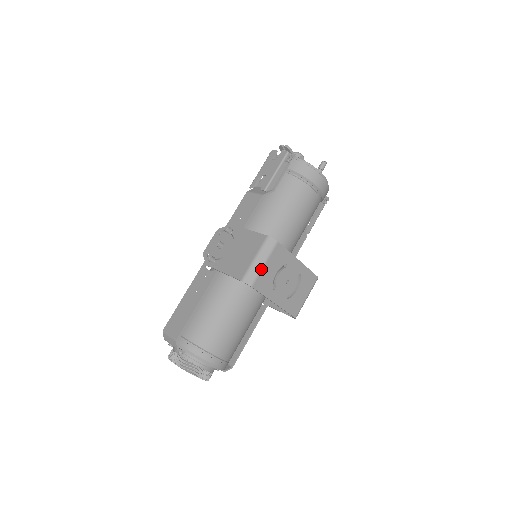
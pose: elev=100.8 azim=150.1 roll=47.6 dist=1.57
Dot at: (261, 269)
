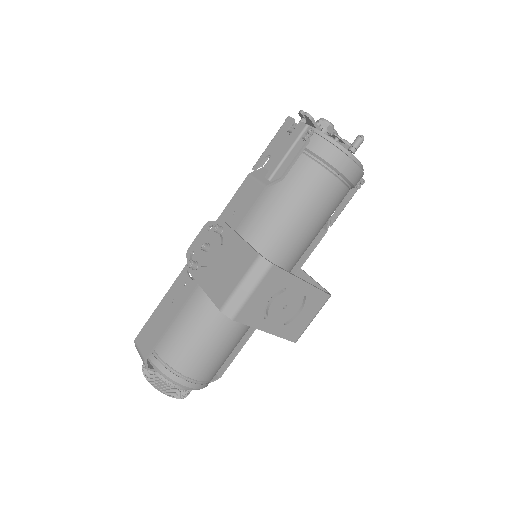
Dot at: (247, 298)
